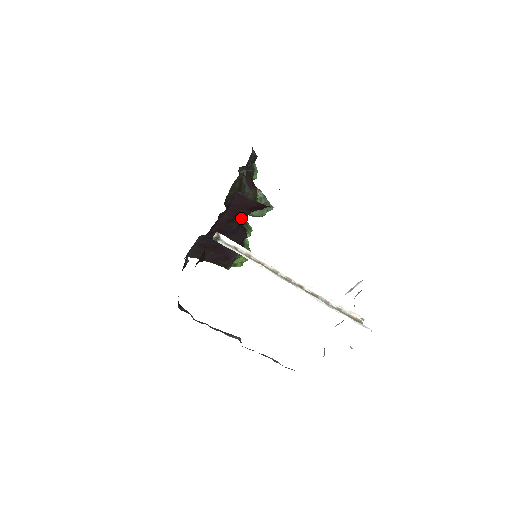
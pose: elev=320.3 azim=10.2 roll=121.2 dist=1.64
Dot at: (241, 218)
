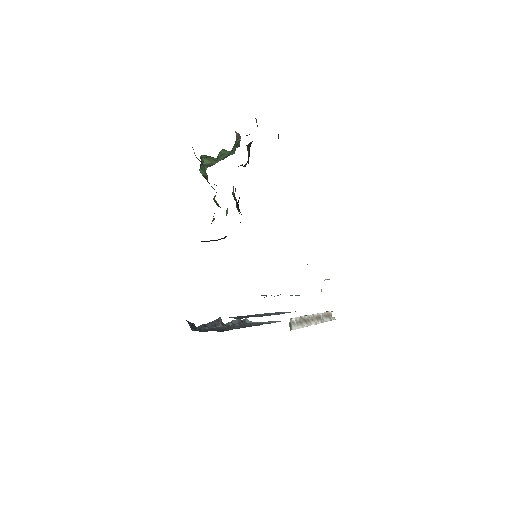
Dot at: occluded
